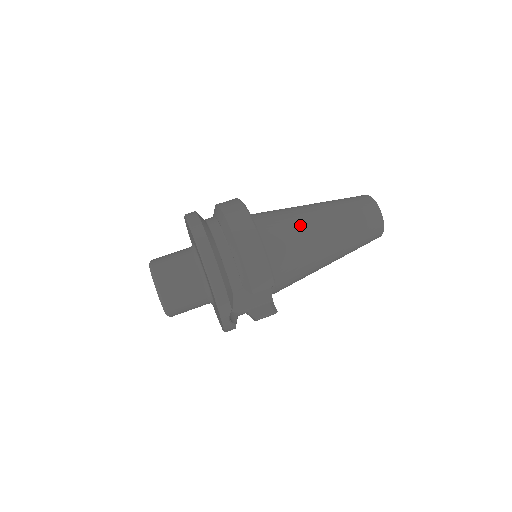
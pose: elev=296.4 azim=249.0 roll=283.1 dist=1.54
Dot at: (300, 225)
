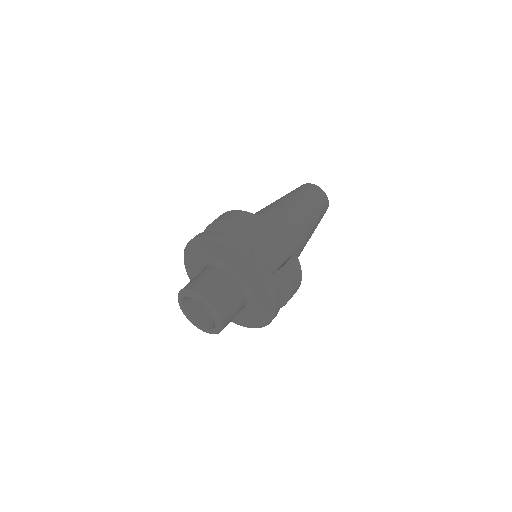
Dot at: occluded
